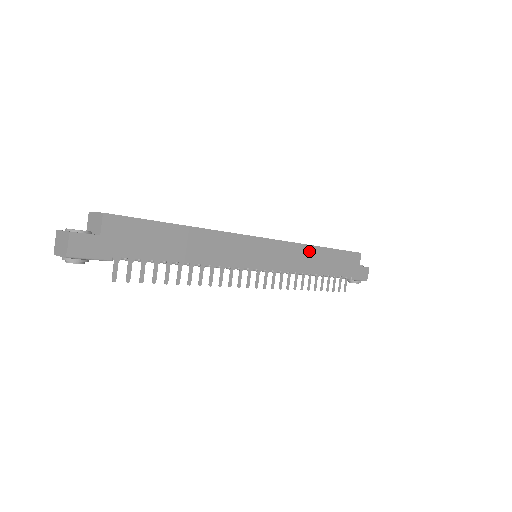
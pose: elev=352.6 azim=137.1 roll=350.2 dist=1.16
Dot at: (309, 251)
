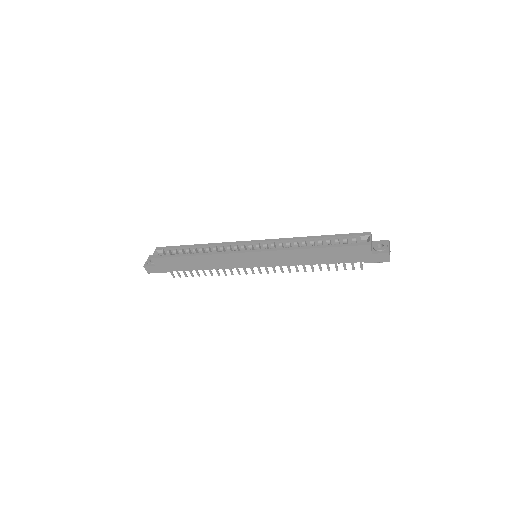
Dot at: (297, 253)
